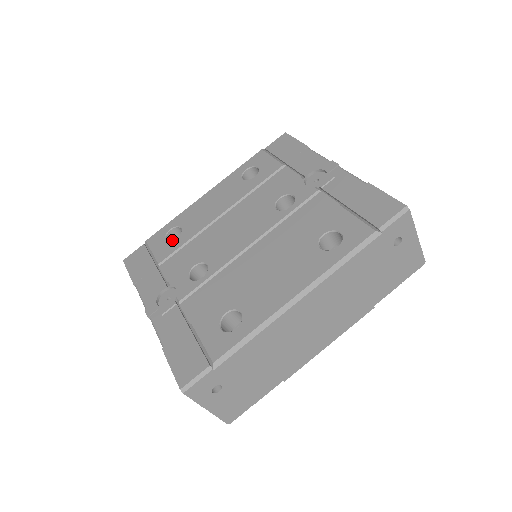
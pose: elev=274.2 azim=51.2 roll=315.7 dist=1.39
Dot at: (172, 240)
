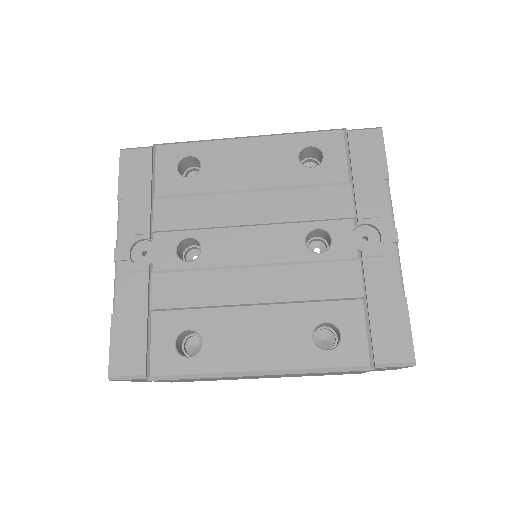
Dot at: (185, 164)
